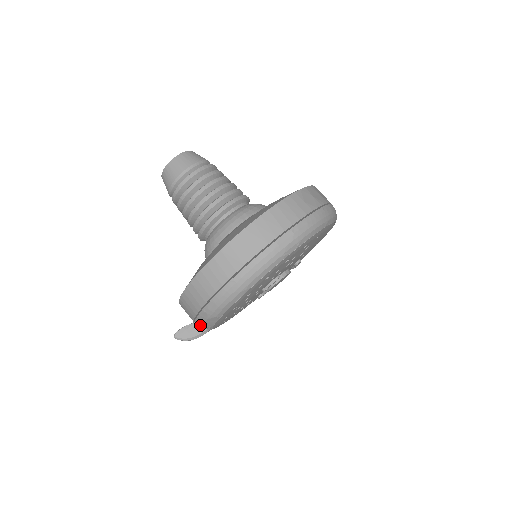
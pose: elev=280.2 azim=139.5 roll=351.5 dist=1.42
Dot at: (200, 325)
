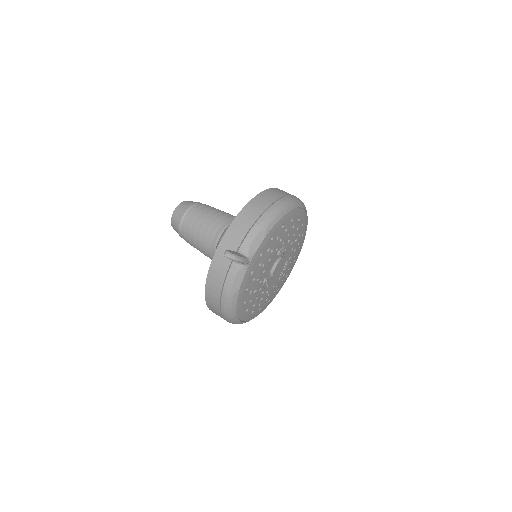
Dot at: (245, 250)
